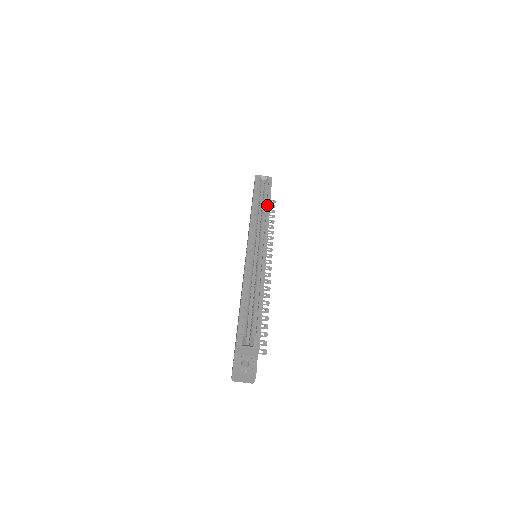
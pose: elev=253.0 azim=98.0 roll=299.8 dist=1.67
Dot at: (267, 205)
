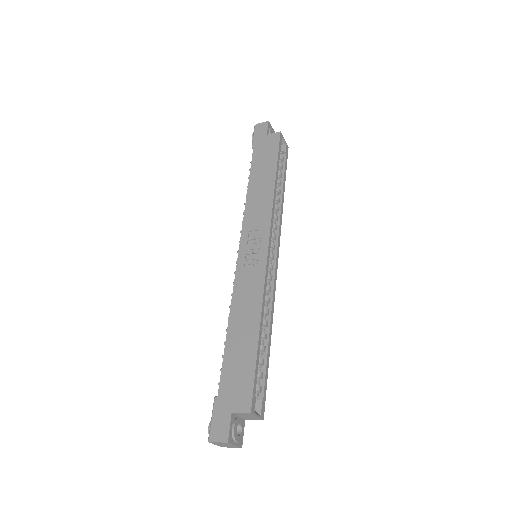
Dot at: (283, 190)
